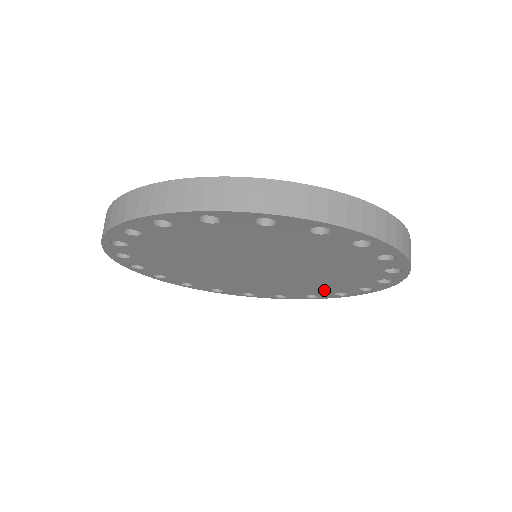
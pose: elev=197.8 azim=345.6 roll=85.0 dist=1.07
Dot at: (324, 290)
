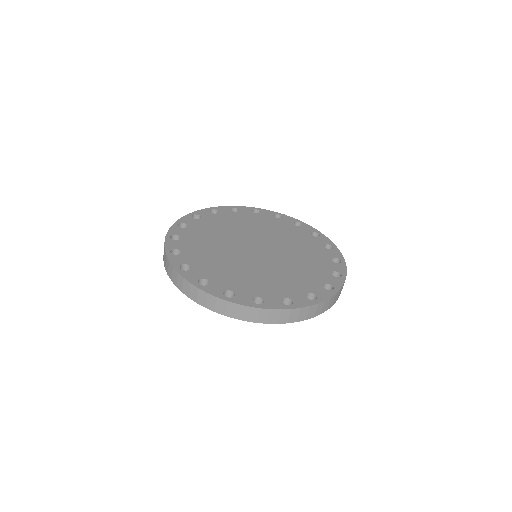
Dot at: occluded
